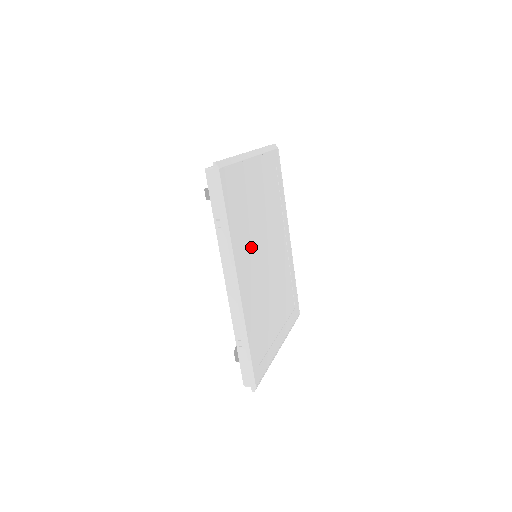
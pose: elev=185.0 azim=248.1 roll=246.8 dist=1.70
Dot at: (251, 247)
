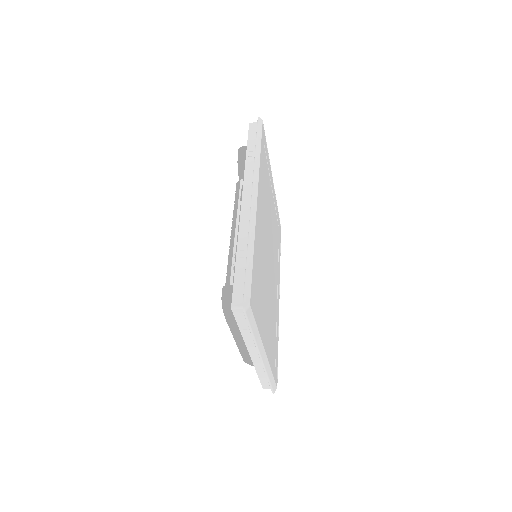
Dot at: (264, 211)
